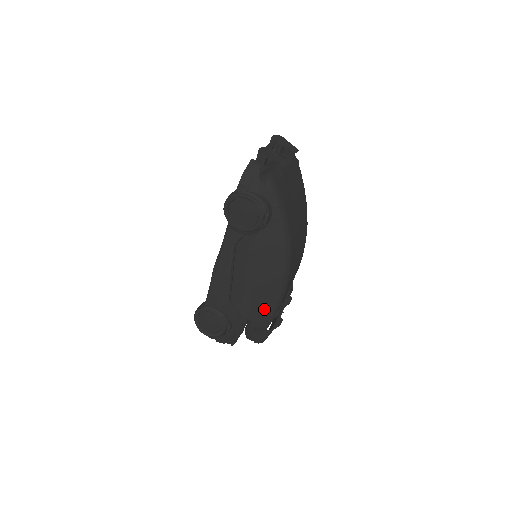
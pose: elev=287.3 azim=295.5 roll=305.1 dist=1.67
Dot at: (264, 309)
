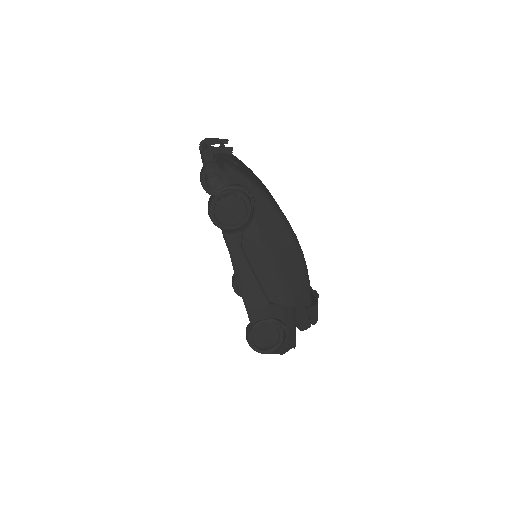
Dot at: (300, 287)
